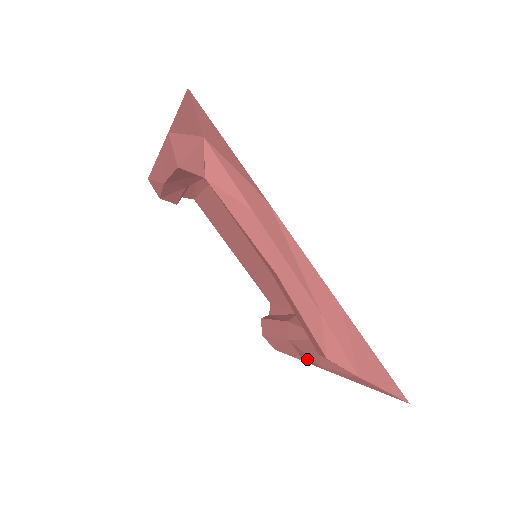
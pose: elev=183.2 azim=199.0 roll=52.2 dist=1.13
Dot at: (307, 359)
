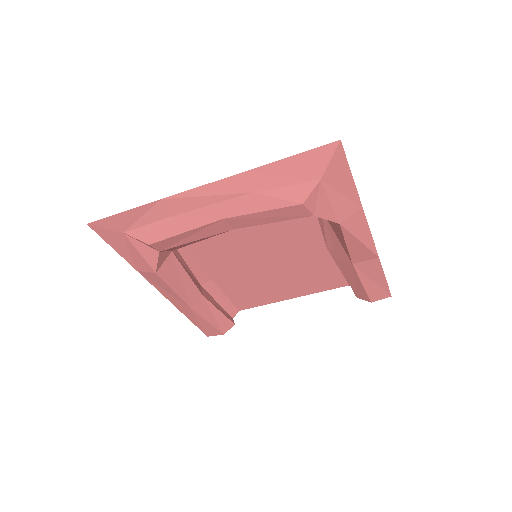
Dot at: (359, 247)
